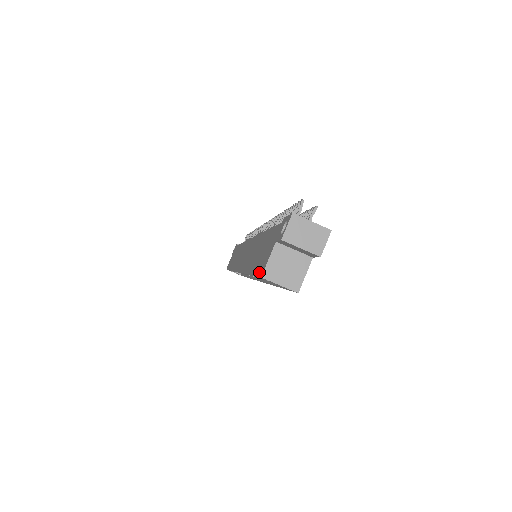
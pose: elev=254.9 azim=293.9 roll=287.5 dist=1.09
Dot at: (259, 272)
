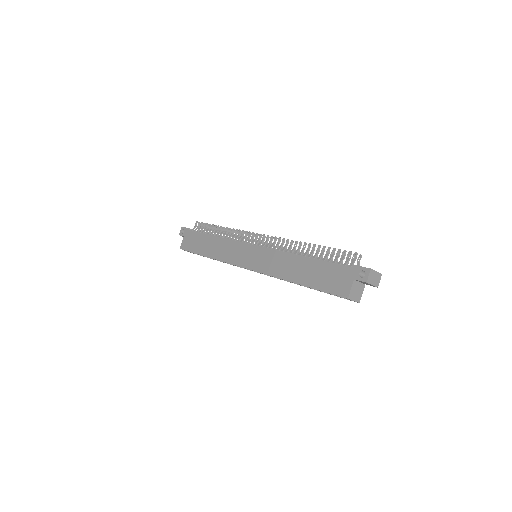
Dot at: (338, 293)
